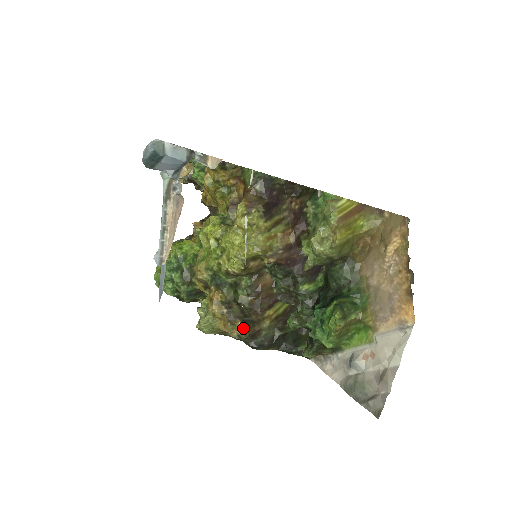
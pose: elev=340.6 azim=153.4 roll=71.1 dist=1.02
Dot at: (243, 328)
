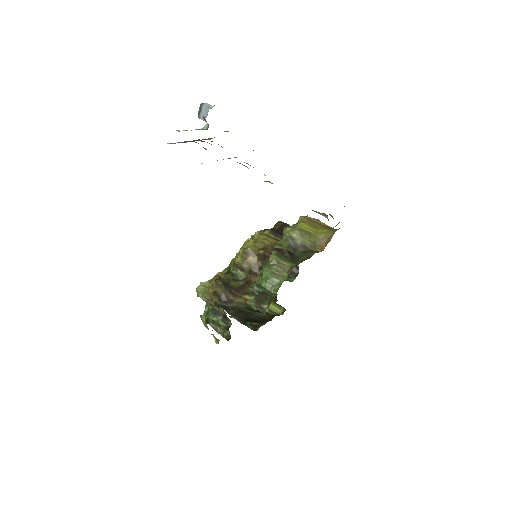
Dot at: (220, 284)
